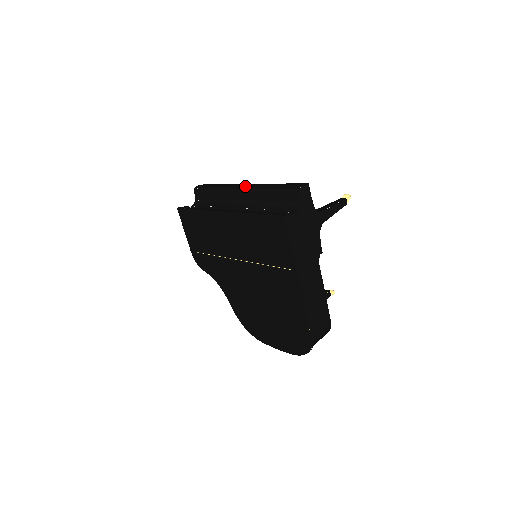
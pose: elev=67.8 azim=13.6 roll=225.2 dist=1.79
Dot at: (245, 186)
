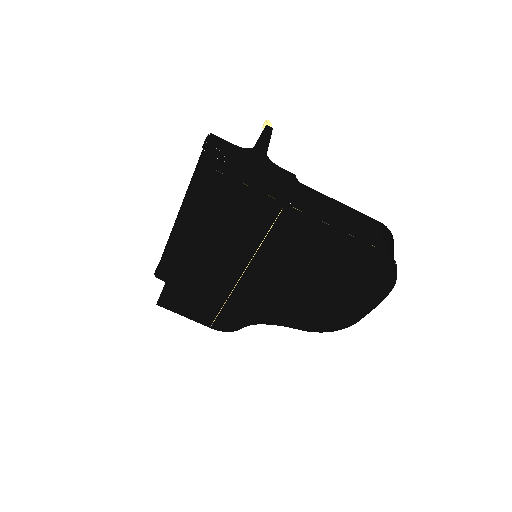
Dot at: occluded
